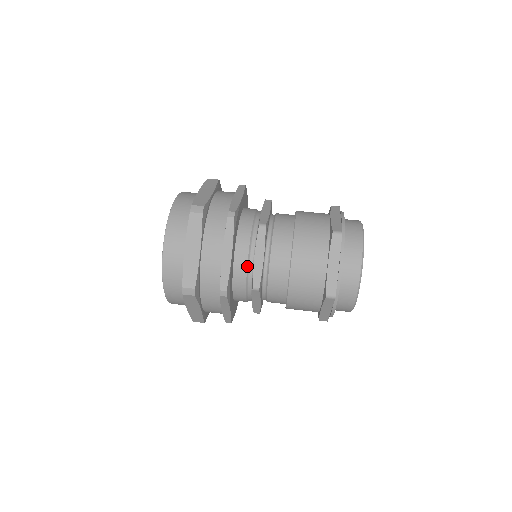
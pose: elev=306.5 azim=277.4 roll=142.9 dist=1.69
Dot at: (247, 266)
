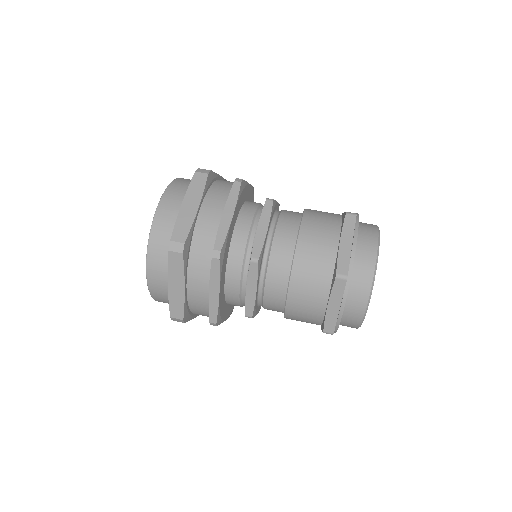
Dot at: (239, 294)
